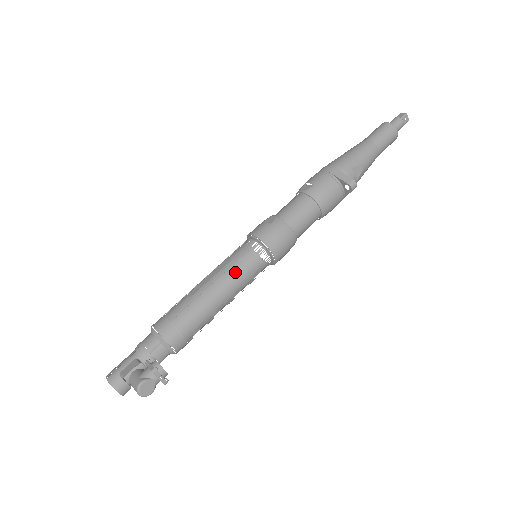
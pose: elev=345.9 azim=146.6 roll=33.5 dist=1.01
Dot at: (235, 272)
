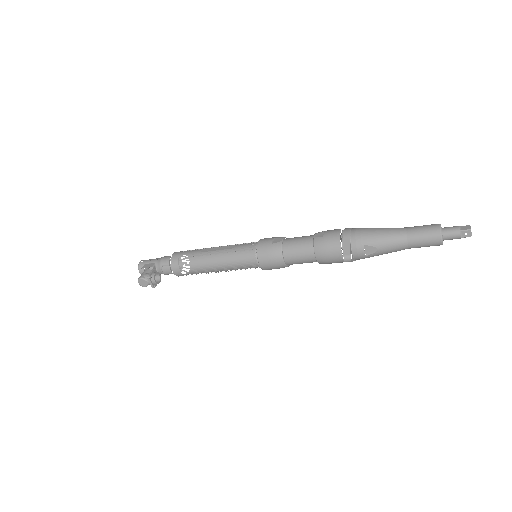
Dot at: occluded
